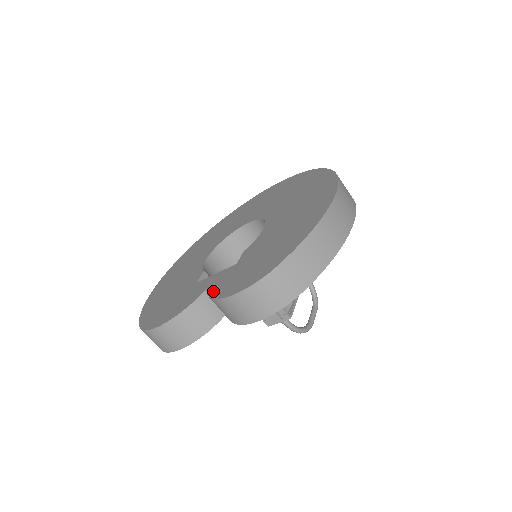
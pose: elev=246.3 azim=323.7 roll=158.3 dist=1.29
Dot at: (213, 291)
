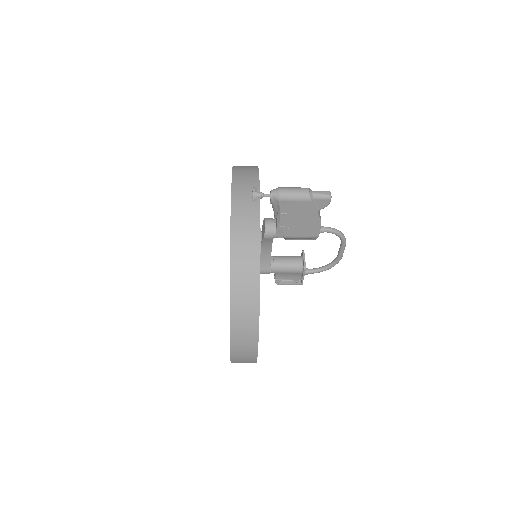
Dot at: occluded
